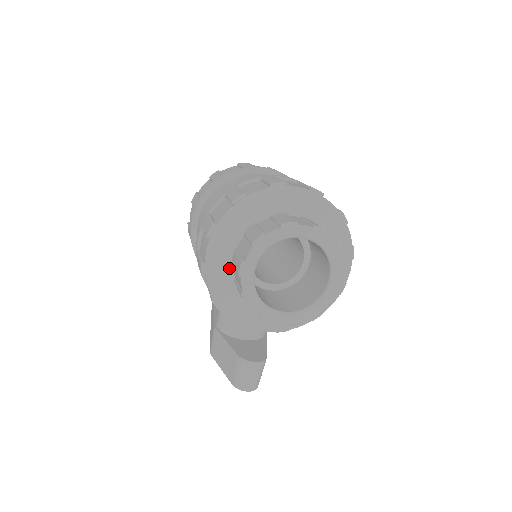
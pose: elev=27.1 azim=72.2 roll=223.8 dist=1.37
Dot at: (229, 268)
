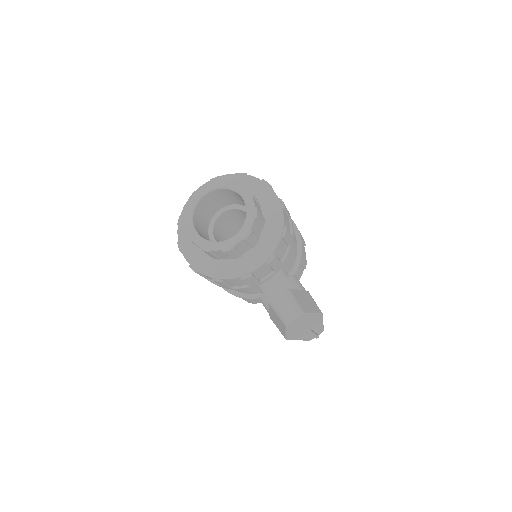
Dot at: (203, 254)
